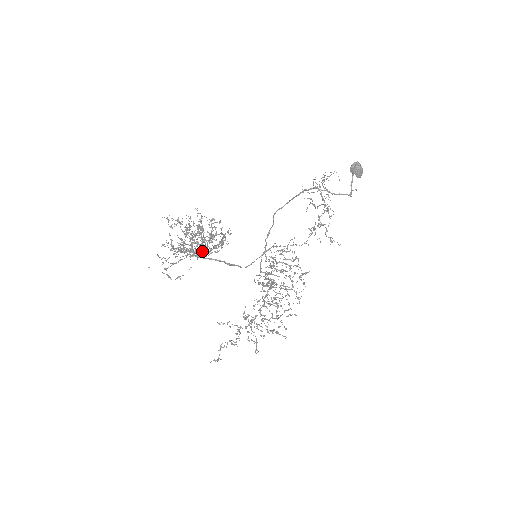
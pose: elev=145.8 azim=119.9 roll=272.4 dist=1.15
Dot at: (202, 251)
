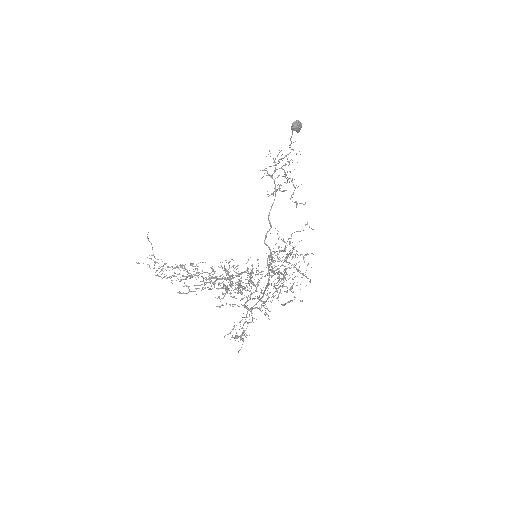
Dot at: occluded
